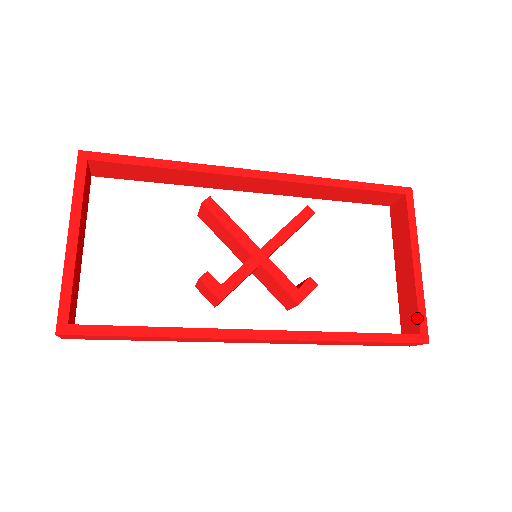
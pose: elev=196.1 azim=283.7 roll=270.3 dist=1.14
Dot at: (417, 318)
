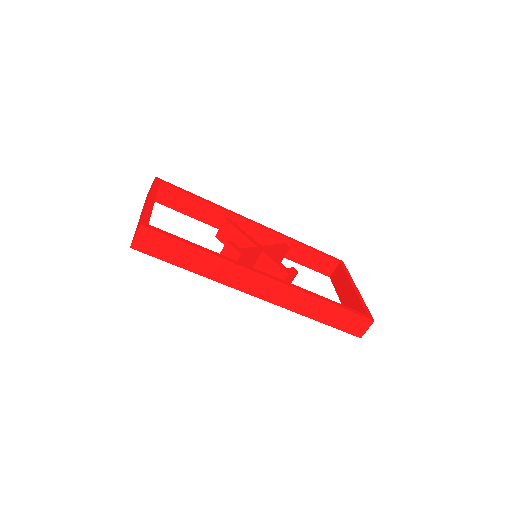
Dot at: (363, 309)
